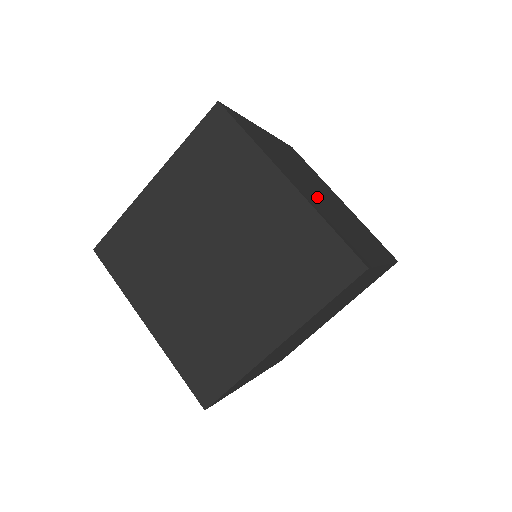
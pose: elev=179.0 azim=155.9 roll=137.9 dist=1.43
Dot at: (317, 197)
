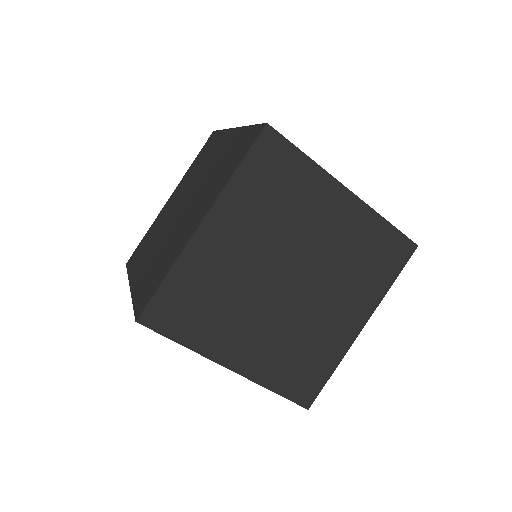
Dot at: occluded
